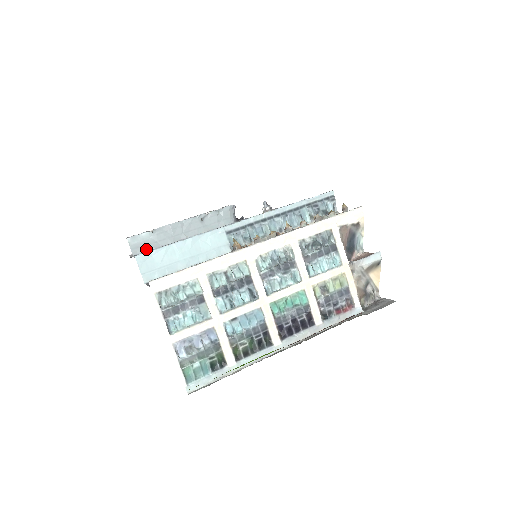
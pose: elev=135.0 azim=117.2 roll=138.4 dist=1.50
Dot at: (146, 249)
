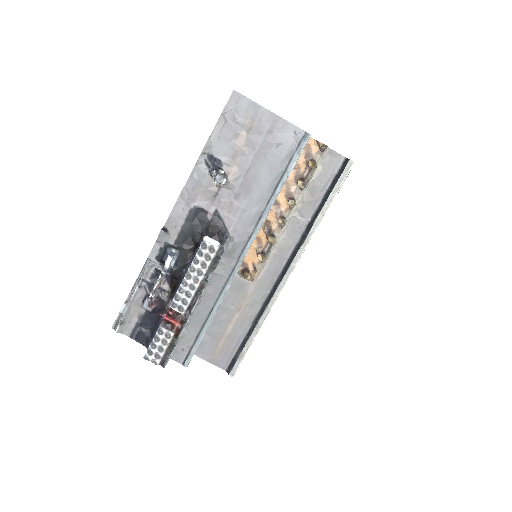
Dot at: occluded
